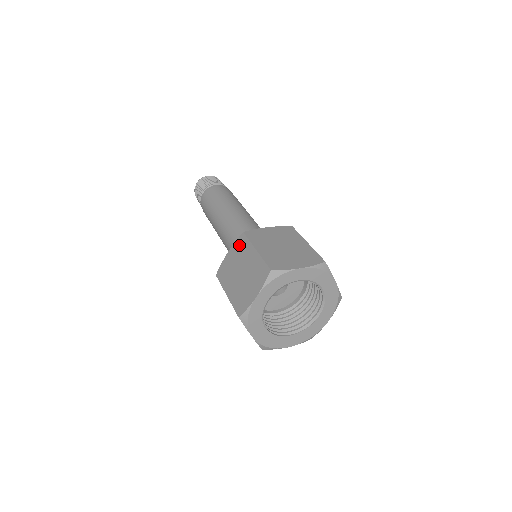
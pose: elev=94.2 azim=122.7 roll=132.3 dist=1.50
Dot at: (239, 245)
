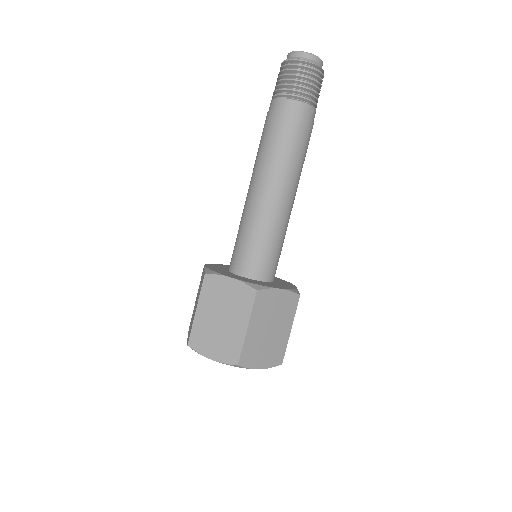
Dot at: (243, 294)
